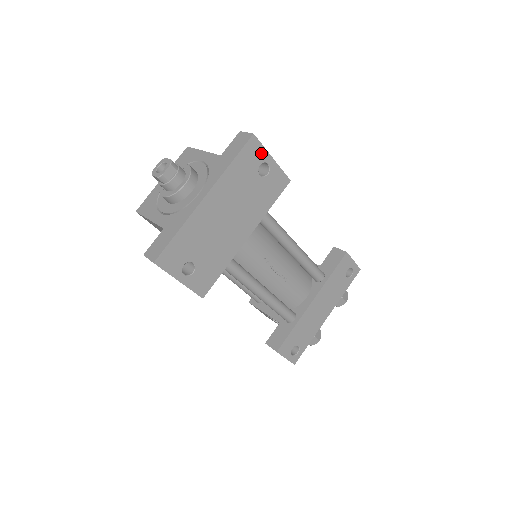
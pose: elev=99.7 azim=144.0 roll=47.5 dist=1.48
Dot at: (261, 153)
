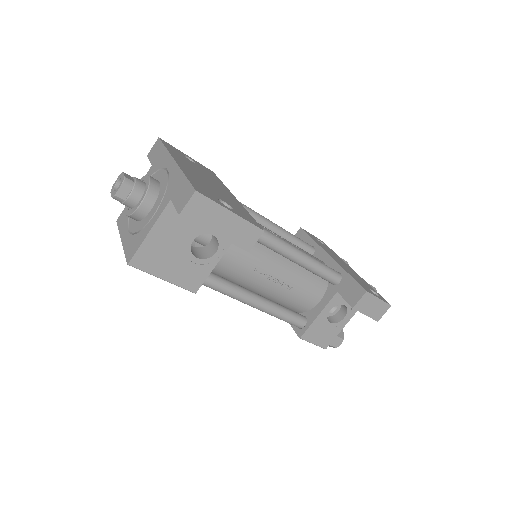
Dot at: occluded
